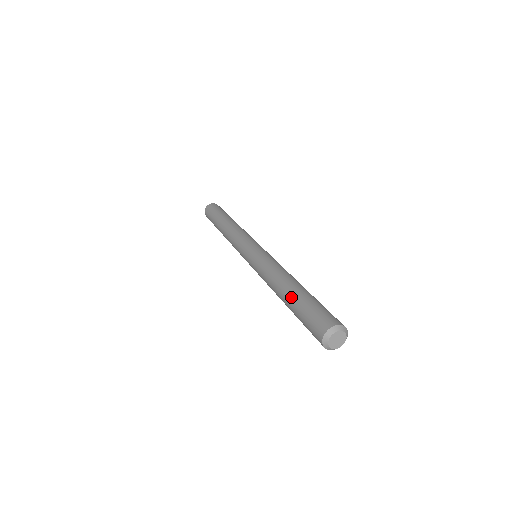
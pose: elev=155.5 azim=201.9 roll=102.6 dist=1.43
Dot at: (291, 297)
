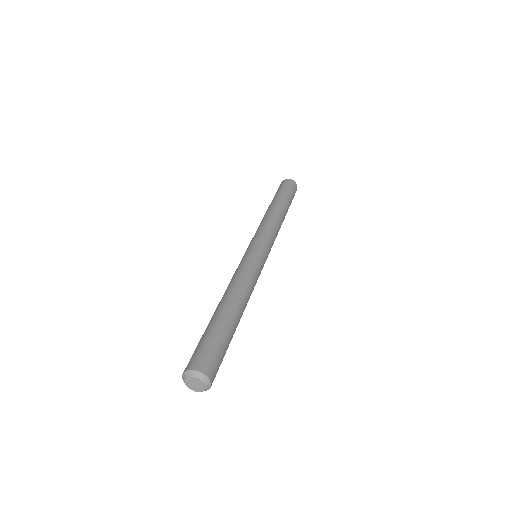
Dot at: occluded
